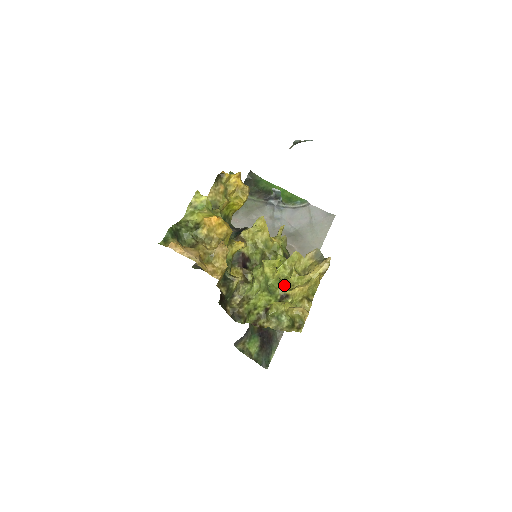
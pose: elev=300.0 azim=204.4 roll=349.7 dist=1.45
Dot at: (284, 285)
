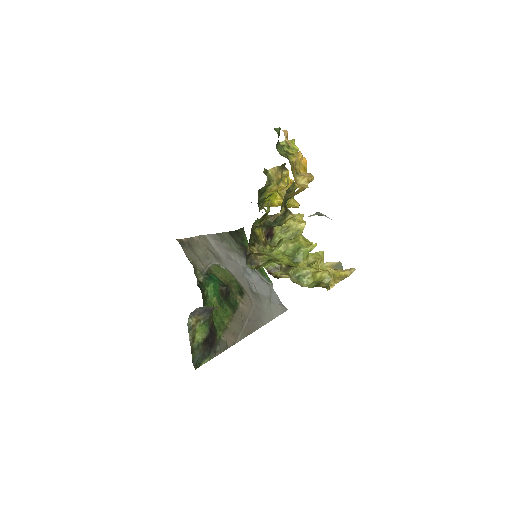
Dot at: (307, 264)
